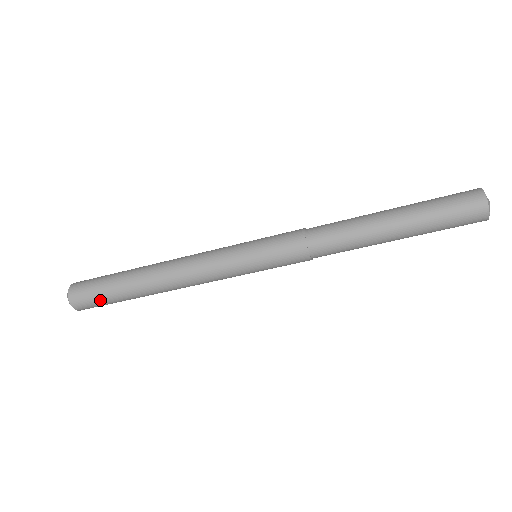
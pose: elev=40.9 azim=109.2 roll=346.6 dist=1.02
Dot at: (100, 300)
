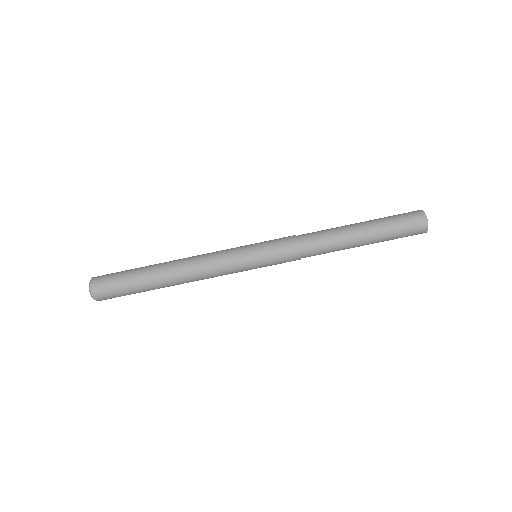
Dot at: (117, 277)
